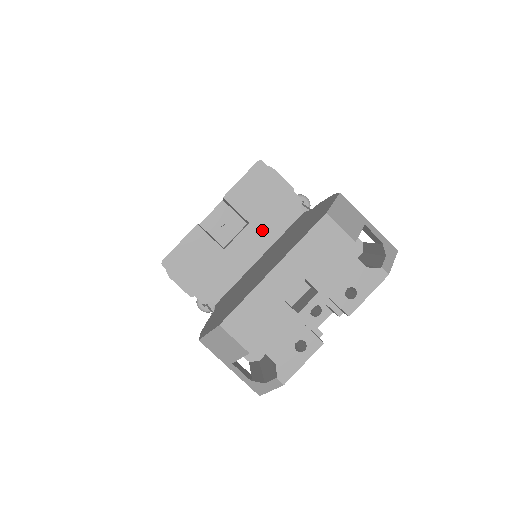
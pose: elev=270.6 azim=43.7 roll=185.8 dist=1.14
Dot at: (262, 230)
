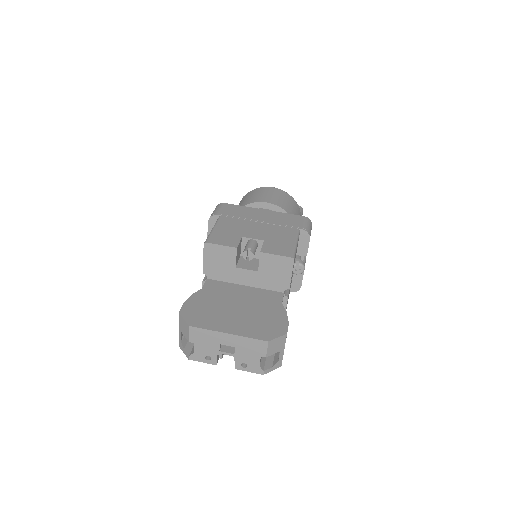
Dot at: (260, 279)
